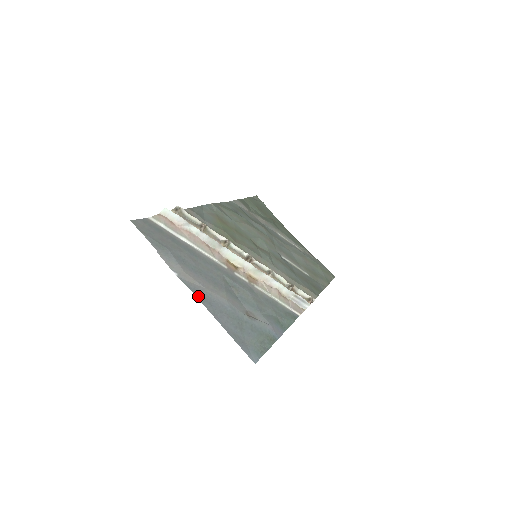
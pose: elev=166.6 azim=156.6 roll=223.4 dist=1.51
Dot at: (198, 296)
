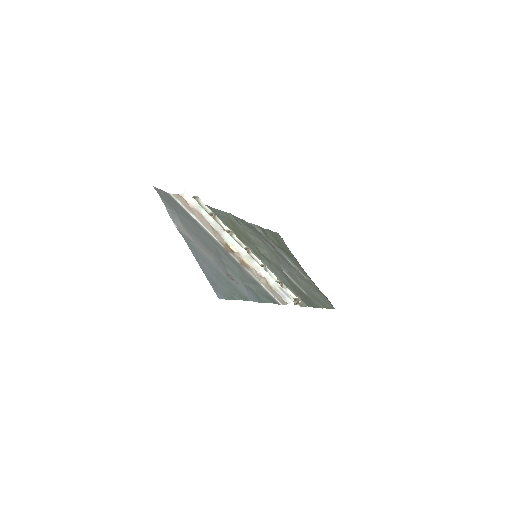
Dot at: (188, 244)
